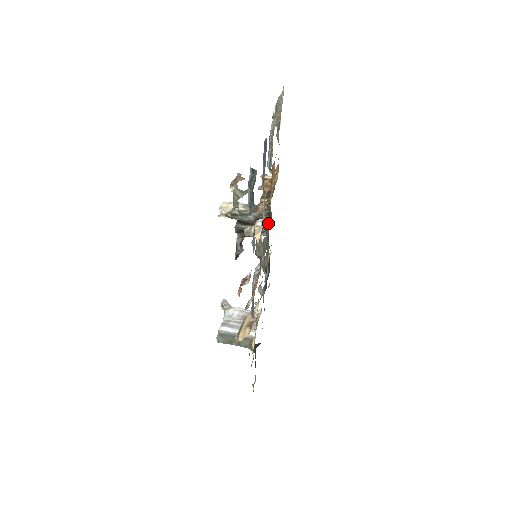
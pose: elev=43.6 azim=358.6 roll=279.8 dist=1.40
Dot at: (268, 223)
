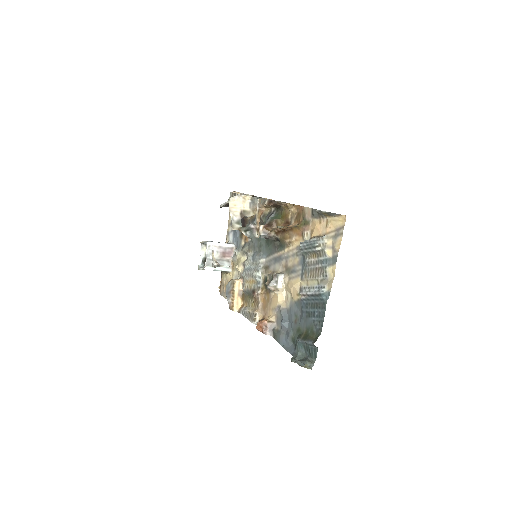
Dot at: (275, 243)
